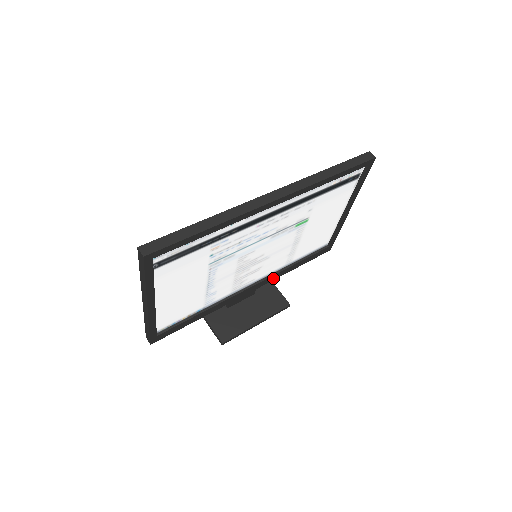
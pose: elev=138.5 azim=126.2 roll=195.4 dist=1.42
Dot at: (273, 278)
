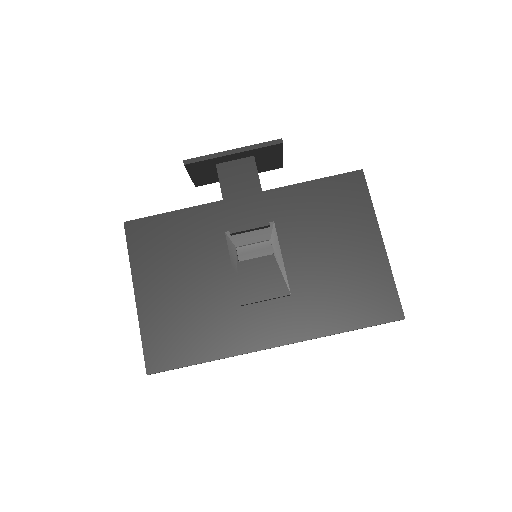
Dot at: occluded
